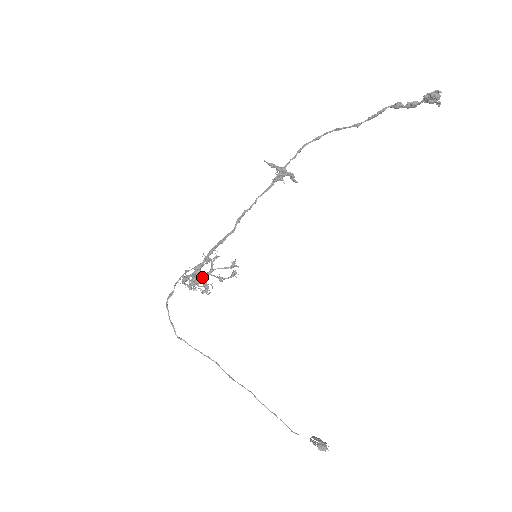
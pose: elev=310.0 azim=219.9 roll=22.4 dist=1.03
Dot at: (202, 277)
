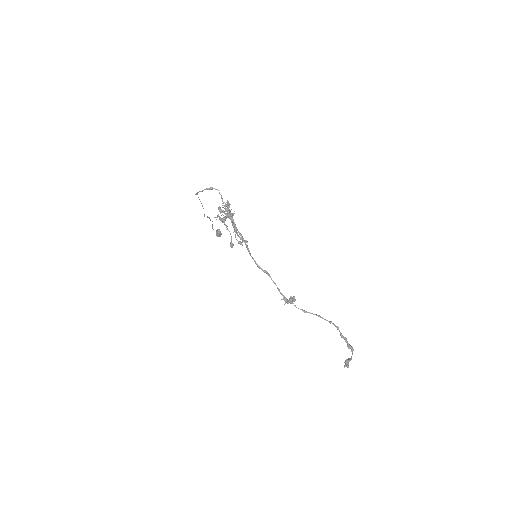
Dot at: occluded
